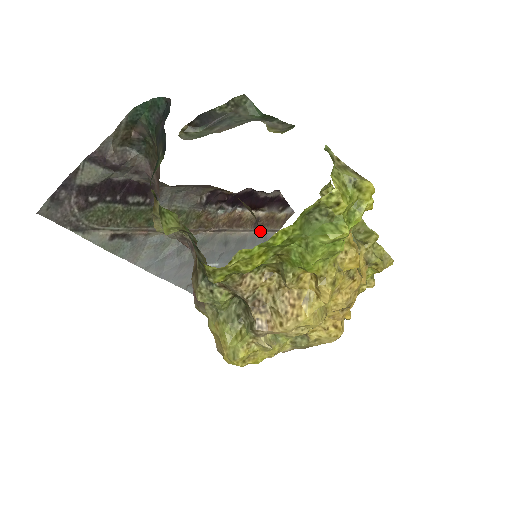
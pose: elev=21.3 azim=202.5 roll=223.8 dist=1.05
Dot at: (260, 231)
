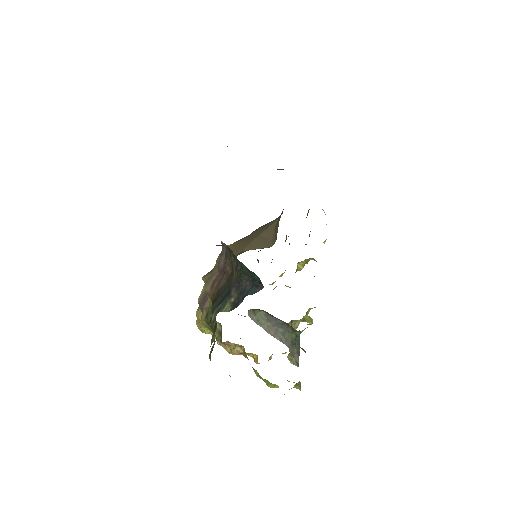
Dot at: occluded
